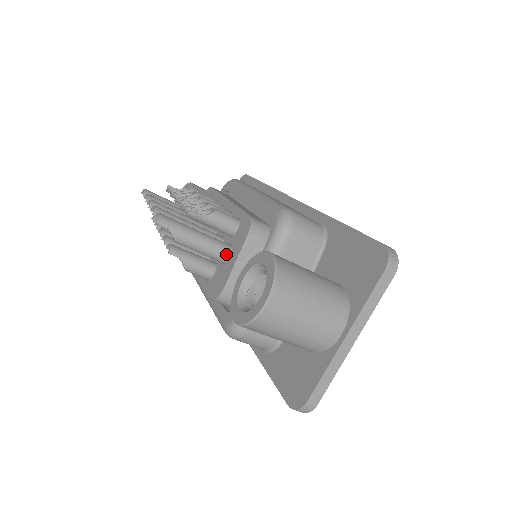
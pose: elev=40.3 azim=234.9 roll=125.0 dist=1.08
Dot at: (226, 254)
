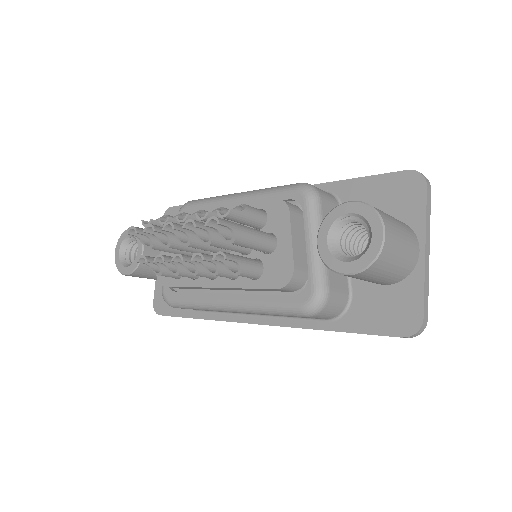
Dot at: (273, 241)
